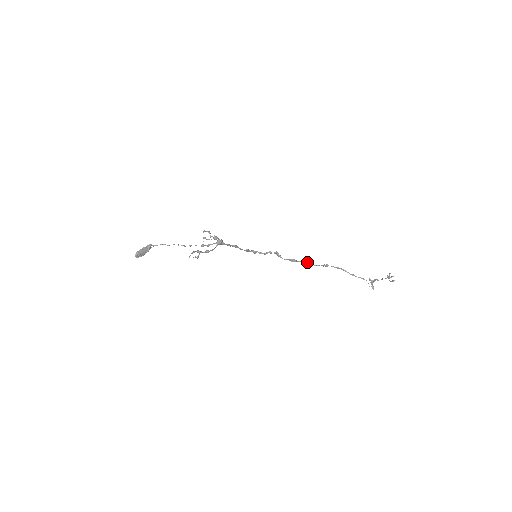
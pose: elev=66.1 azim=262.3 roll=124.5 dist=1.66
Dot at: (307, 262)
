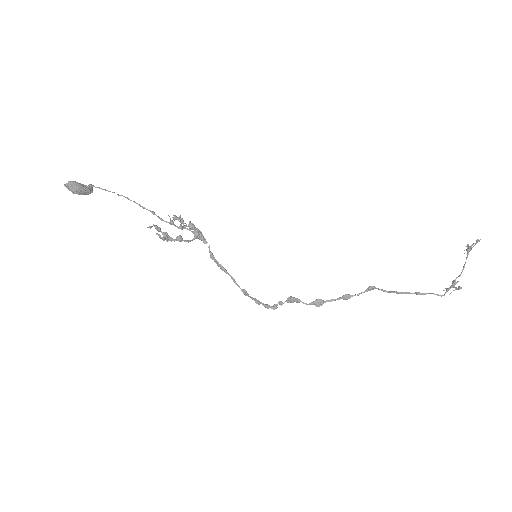
Dot at: (341, 297)
